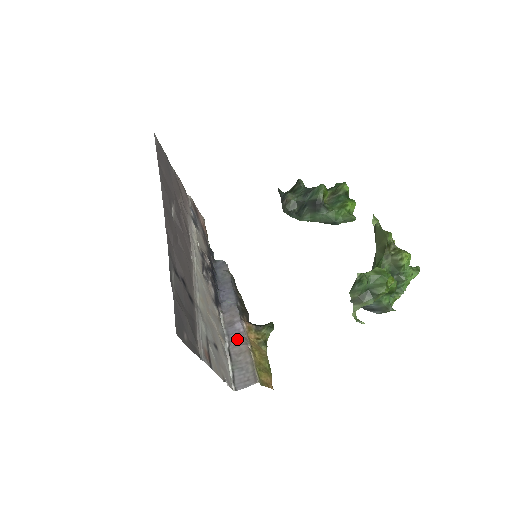
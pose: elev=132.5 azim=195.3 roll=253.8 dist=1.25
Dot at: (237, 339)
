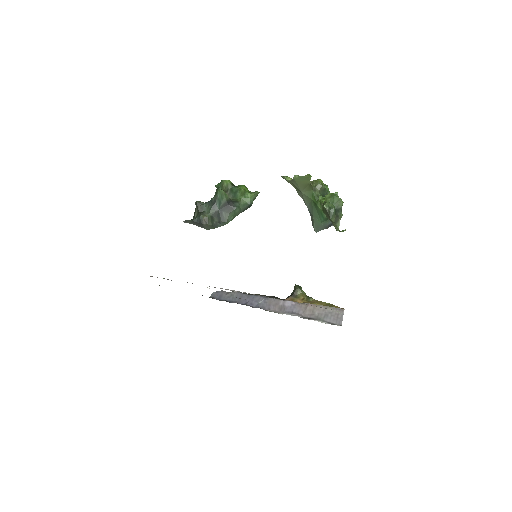
Dot at: (299, 309)
